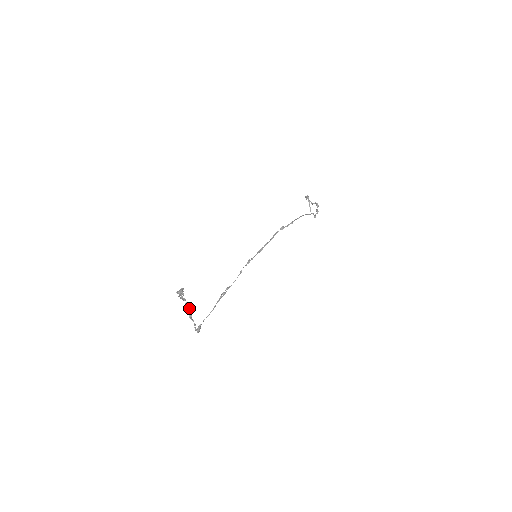
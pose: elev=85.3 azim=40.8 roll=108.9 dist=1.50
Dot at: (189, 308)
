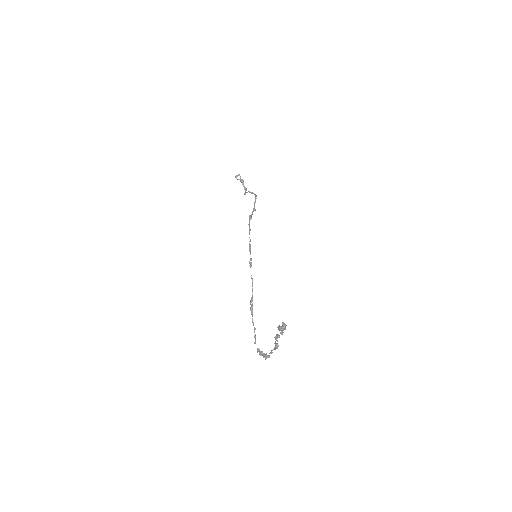
Dot at: (276, 339)
